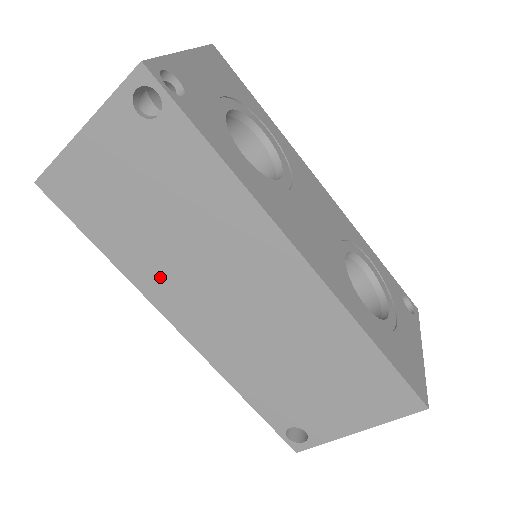
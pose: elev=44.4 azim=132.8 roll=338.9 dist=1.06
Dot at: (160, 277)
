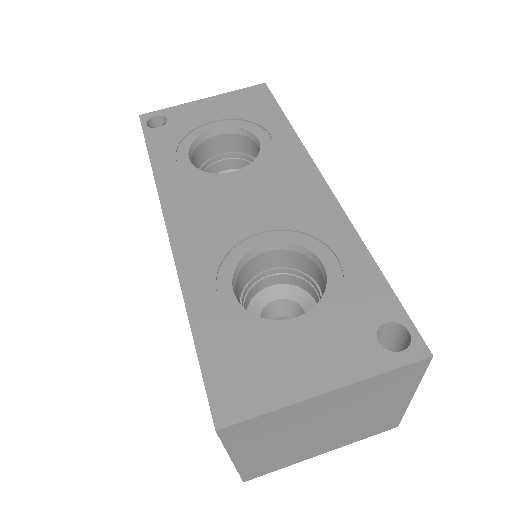
Dot at: occluded
